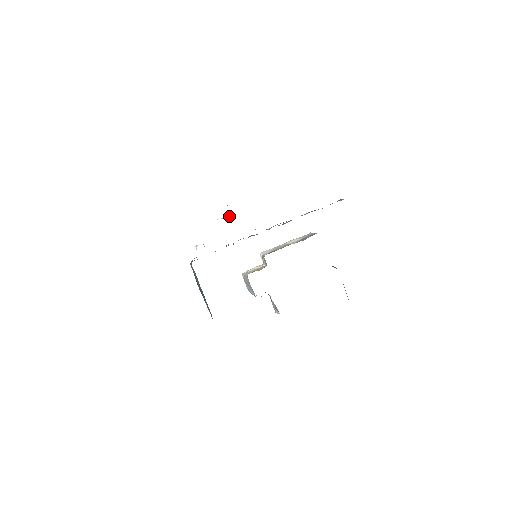
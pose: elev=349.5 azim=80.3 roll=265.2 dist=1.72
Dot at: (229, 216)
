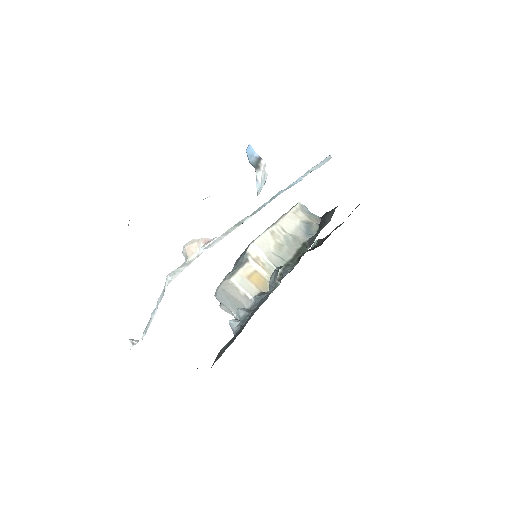
Dot at: occluded
